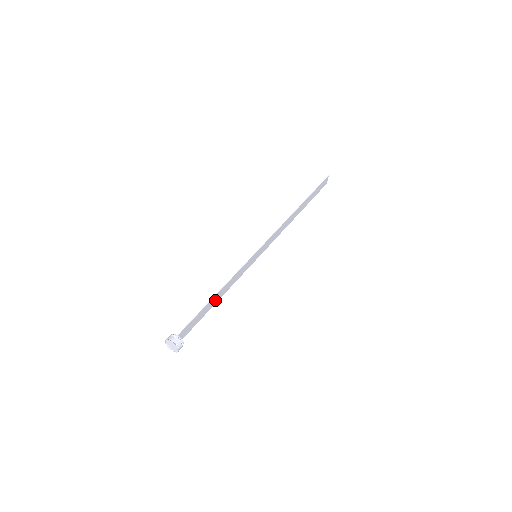
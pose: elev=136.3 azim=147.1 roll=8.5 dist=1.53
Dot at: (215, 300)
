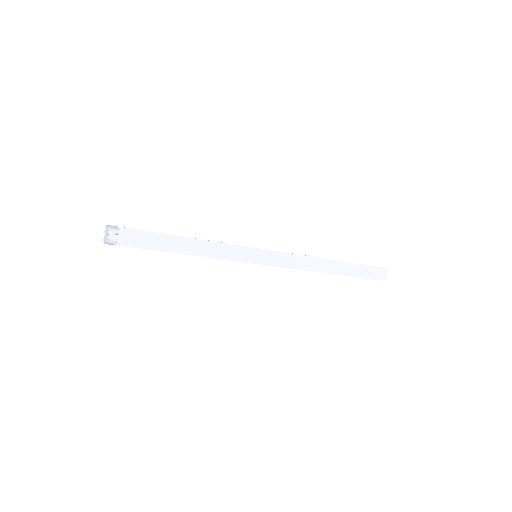
Dot at: (183, 247)
